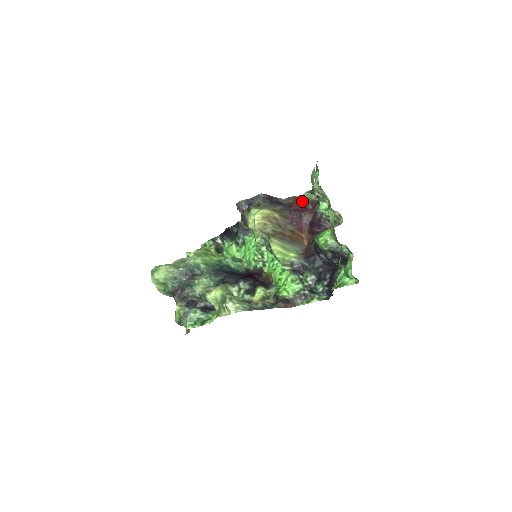
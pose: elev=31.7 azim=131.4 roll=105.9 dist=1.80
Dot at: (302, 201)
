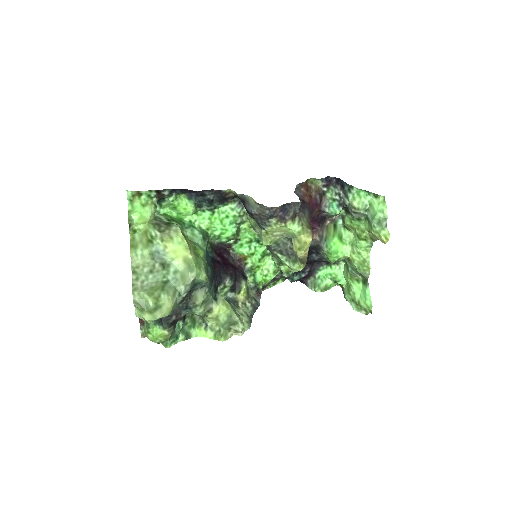
Dot at: (311, 189)
